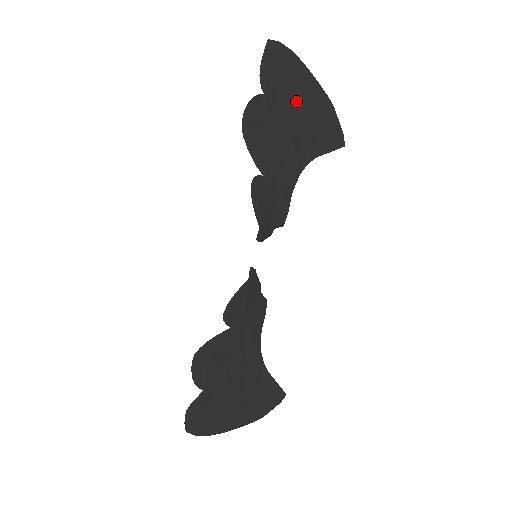
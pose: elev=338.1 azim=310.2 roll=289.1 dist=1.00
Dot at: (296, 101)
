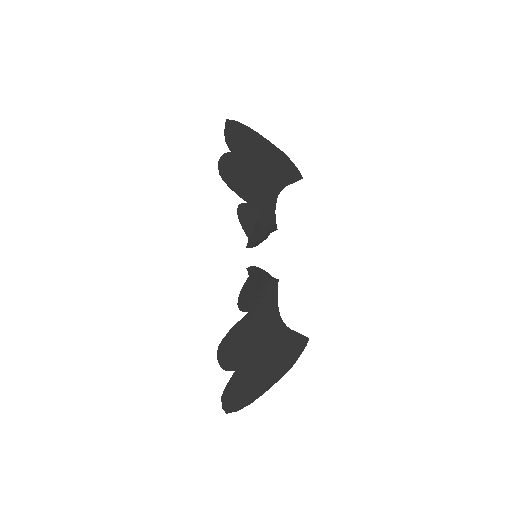
Dot at: (260, 155)
